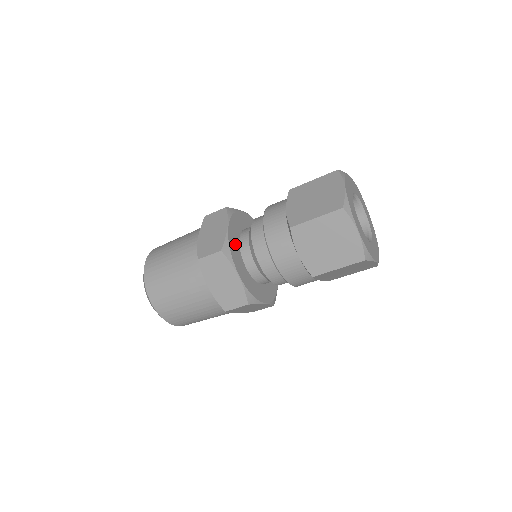
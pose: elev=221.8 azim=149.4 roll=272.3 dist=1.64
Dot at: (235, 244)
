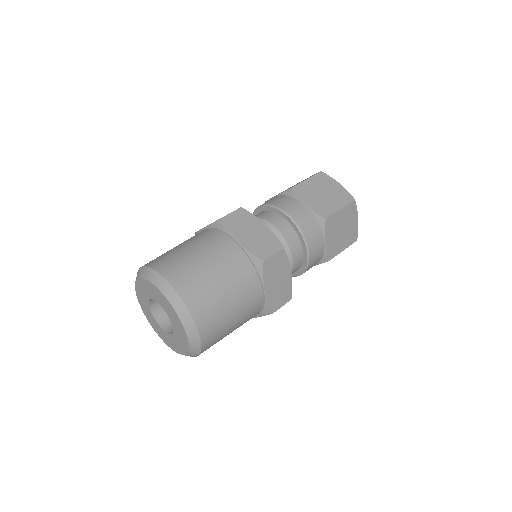
Dot at: occluded
